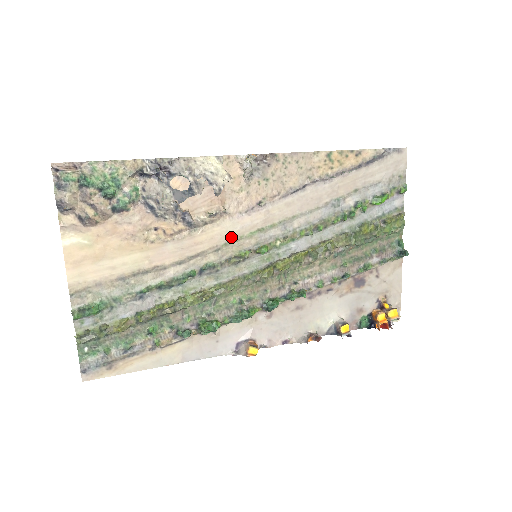
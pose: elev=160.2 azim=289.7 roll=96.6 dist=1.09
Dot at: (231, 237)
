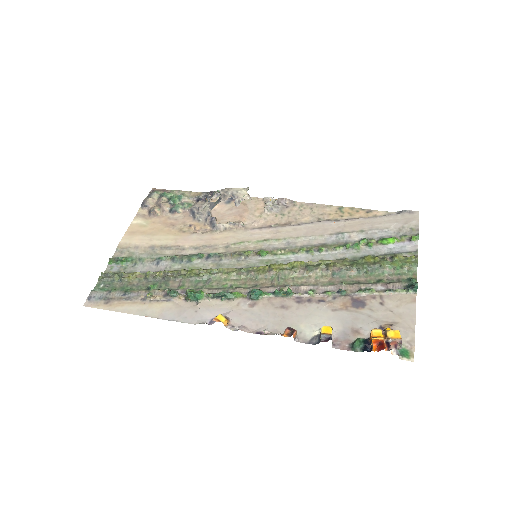
Dot at: (241, 240)
